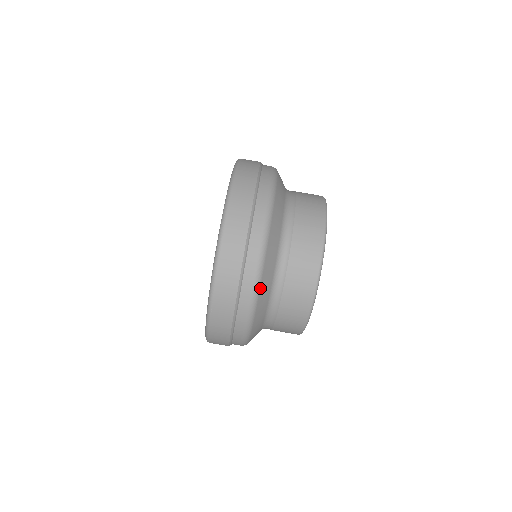
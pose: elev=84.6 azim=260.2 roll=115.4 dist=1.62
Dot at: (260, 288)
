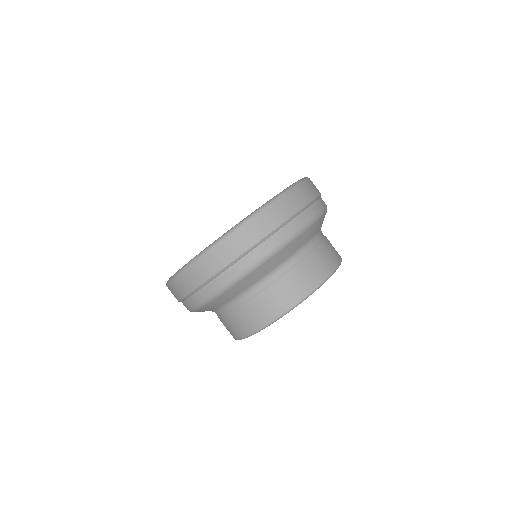
Dot at: (196, 311)
